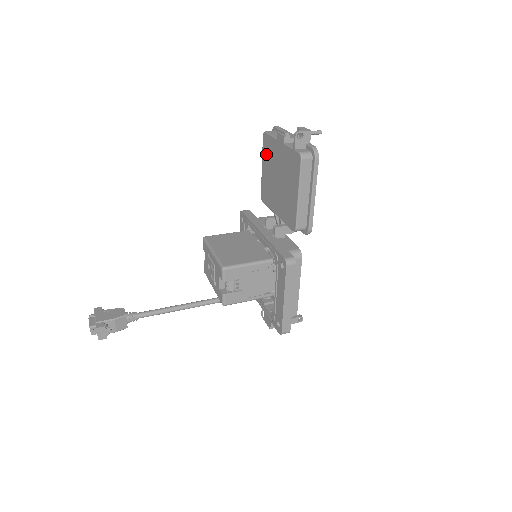
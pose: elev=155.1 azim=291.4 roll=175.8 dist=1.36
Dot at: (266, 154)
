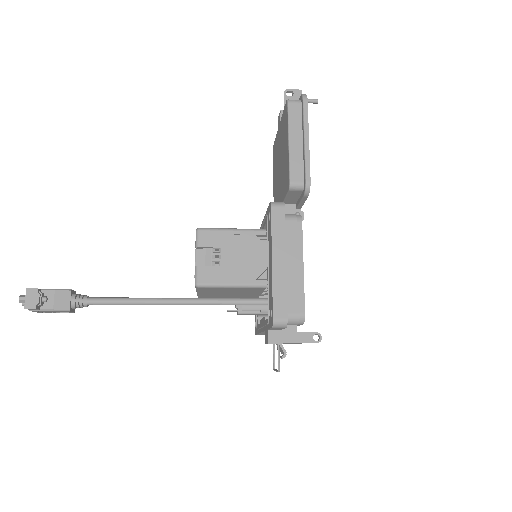
Dot at: (274, 162)
